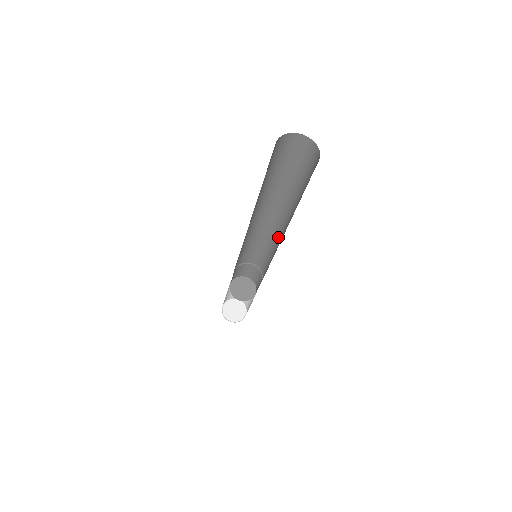
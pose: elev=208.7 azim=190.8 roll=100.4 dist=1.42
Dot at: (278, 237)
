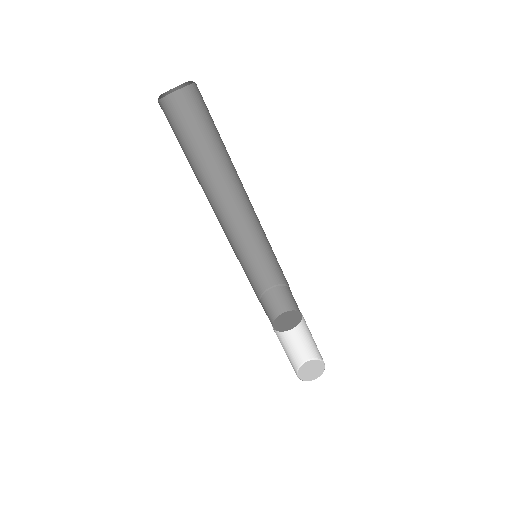
Dot at: occluded
